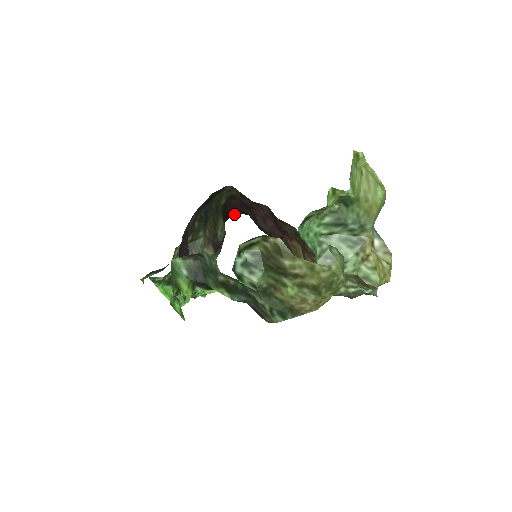
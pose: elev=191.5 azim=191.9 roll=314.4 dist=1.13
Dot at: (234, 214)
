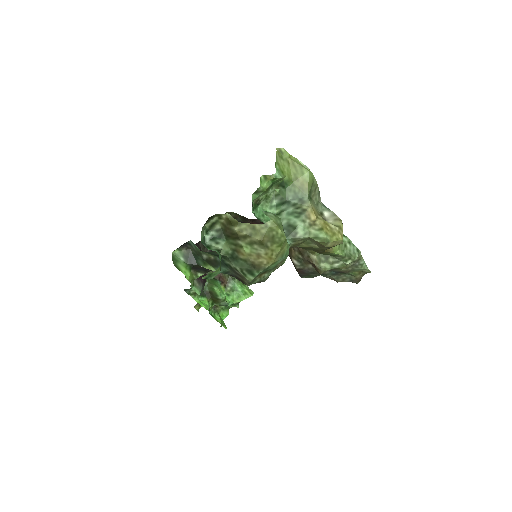
Dot at: occluded
